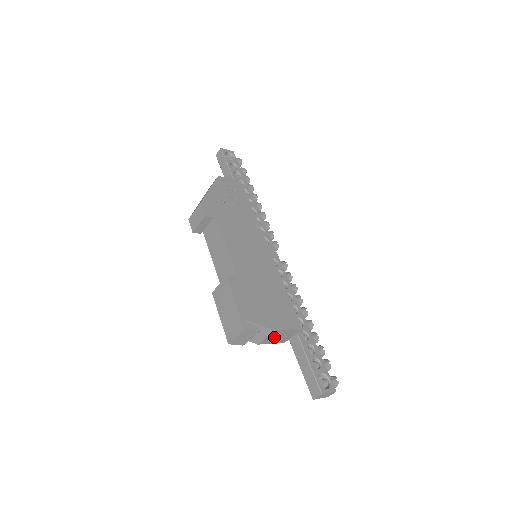
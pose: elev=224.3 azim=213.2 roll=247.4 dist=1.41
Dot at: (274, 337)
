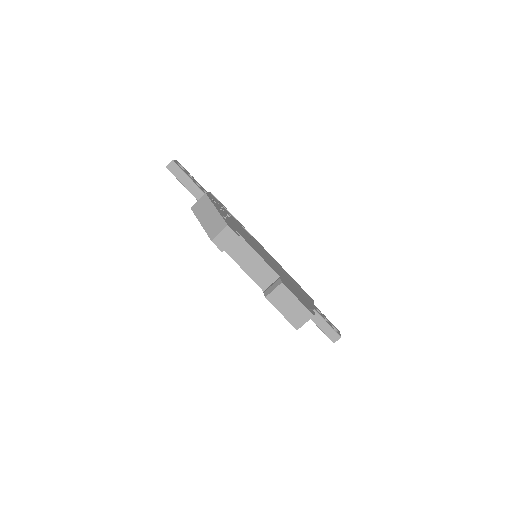
Dot at: occluded
